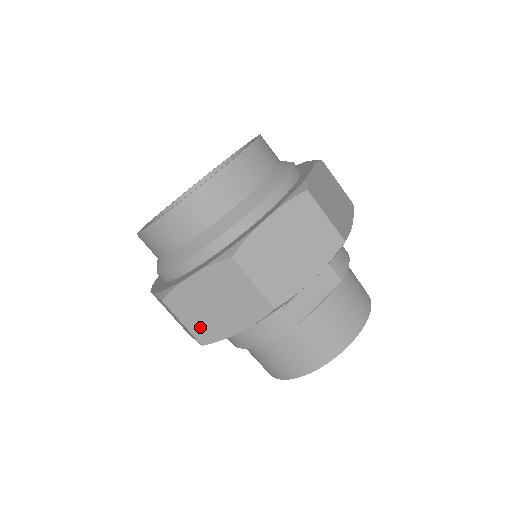
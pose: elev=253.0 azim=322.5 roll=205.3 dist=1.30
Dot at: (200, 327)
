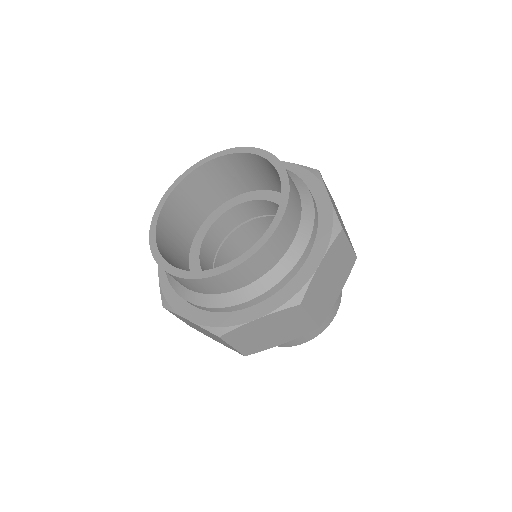
Dot at: occluded
